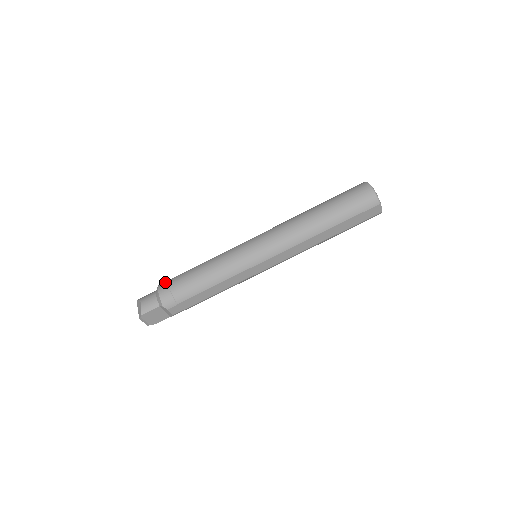
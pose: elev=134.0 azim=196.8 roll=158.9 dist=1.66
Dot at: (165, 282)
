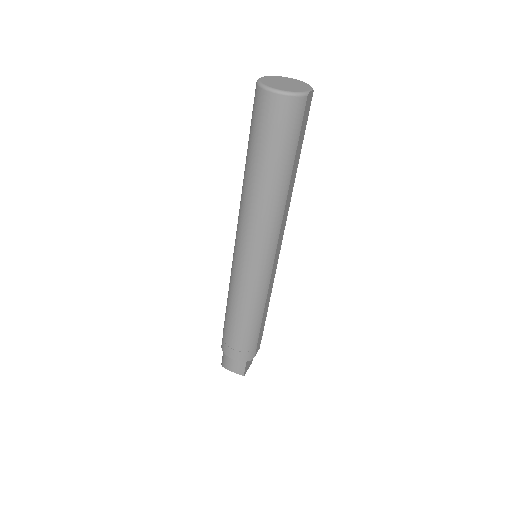
Dot at: (225, 347)
